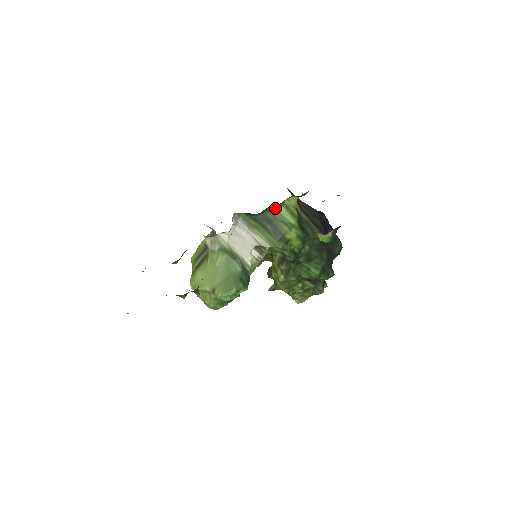
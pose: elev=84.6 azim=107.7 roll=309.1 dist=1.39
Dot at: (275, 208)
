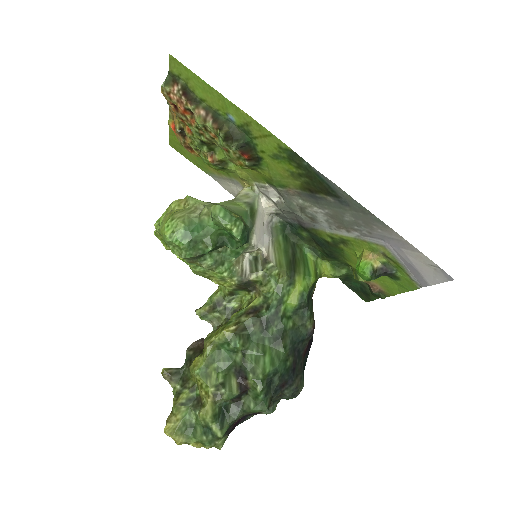
Dot at: (306, 254)
